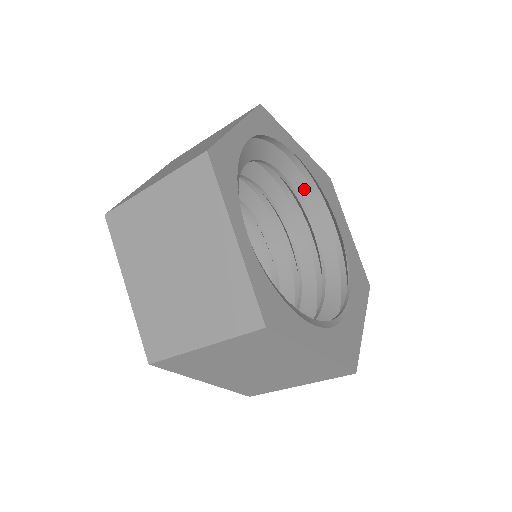
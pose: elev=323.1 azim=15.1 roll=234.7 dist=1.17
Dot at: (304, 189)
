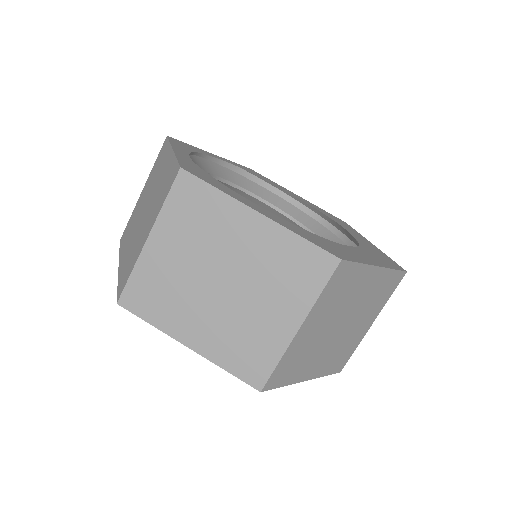
Dot at: (313, 224)
